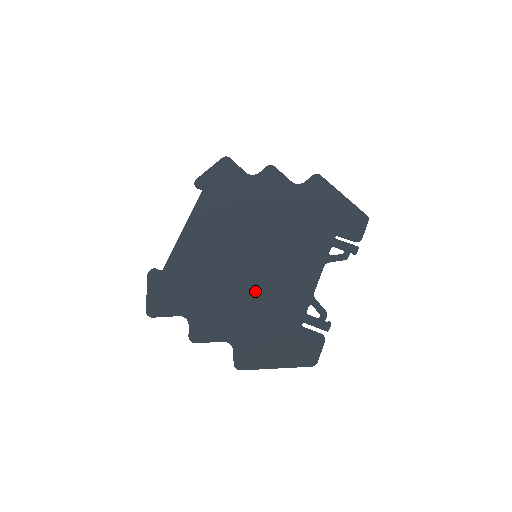
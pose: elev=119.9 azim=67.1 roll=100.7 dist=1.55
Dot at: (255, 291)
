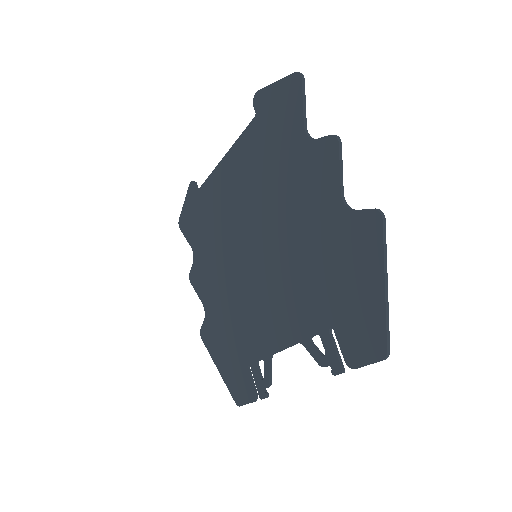
Dot at: (237, 291)
